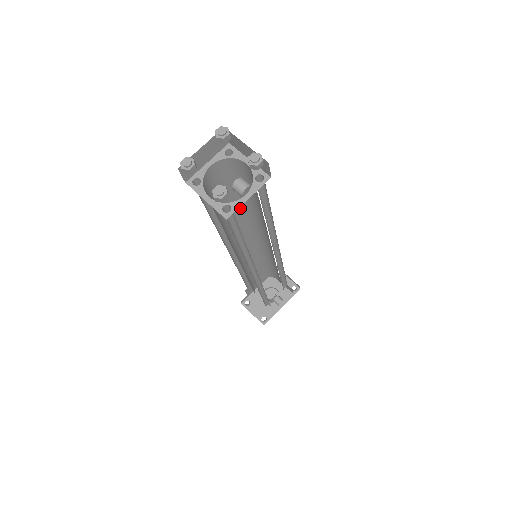
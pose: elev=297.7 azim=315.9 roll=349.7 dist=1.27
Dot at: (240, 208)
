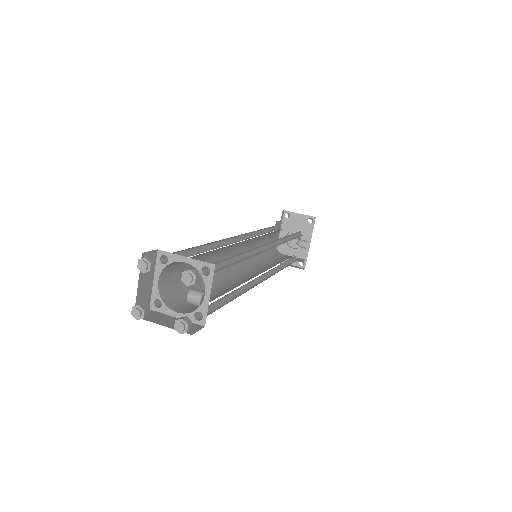
Dot at: (212, 253)
